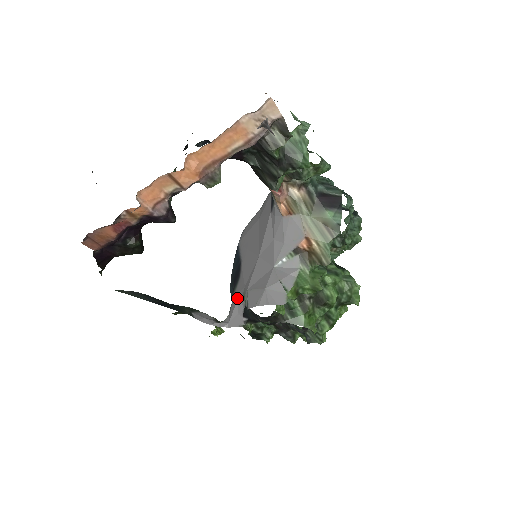
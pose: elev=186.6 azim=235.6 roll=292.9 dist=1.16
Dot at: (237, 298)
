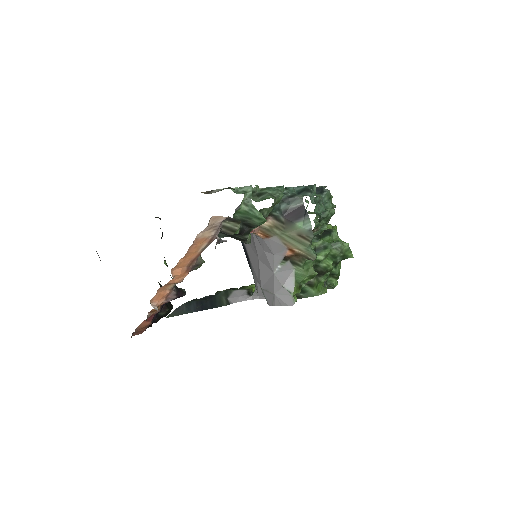
Dot at: (256, 282)
